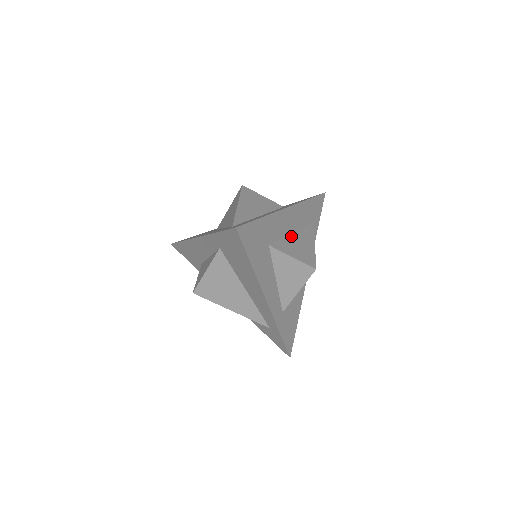
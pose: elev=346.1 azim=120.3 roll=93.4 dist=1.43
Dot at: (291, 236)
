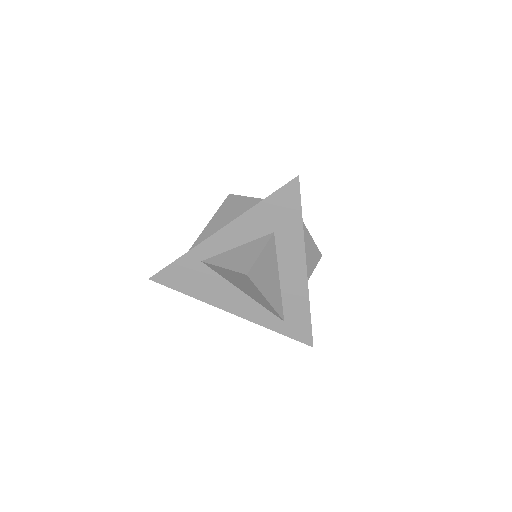
Dot at: occluded
